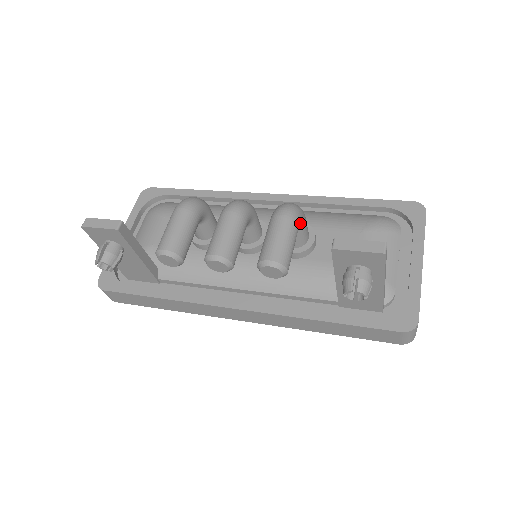
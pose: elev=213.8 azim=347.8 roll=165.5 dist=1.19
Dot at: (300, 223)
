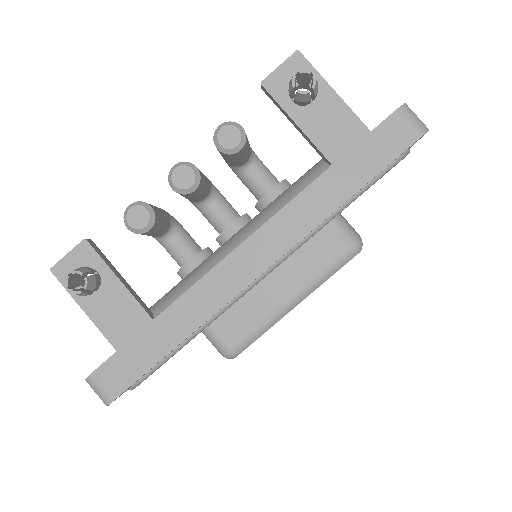
Dot at: (251, 148)
